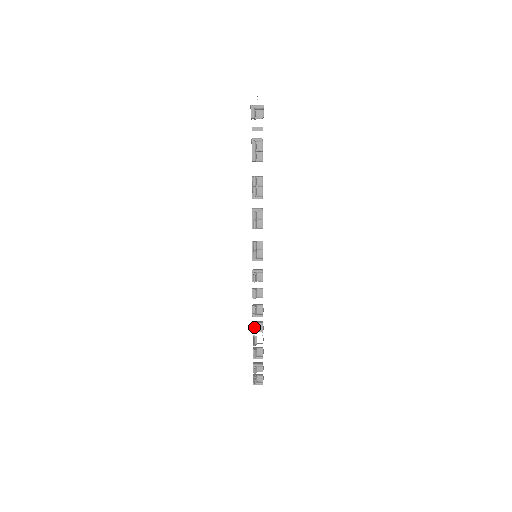
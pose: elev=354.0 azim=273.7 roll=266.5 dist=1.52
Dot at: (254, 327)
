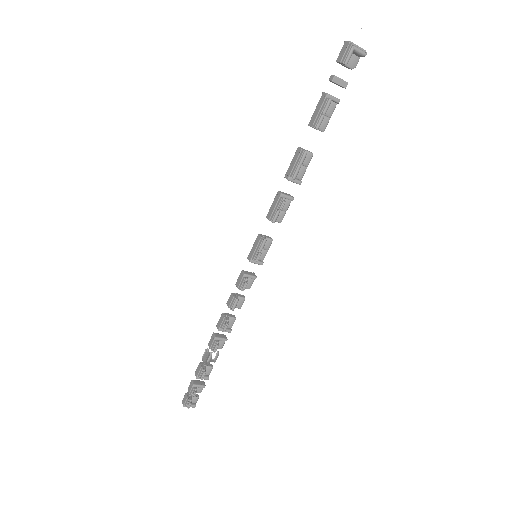
Dot at: (218, 345)
